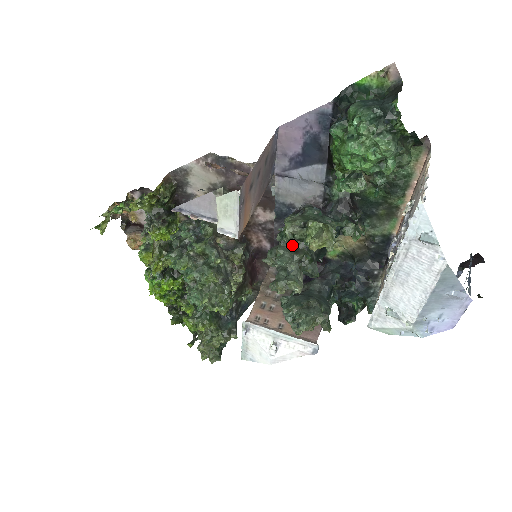
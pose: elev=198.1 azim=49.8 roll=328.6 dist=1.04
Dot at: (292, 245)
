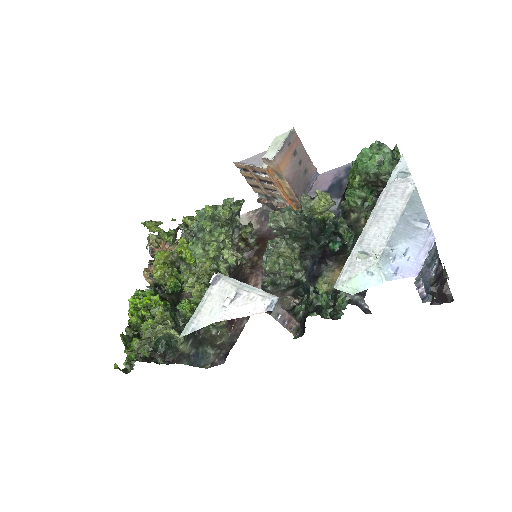
Dot at: occluded
